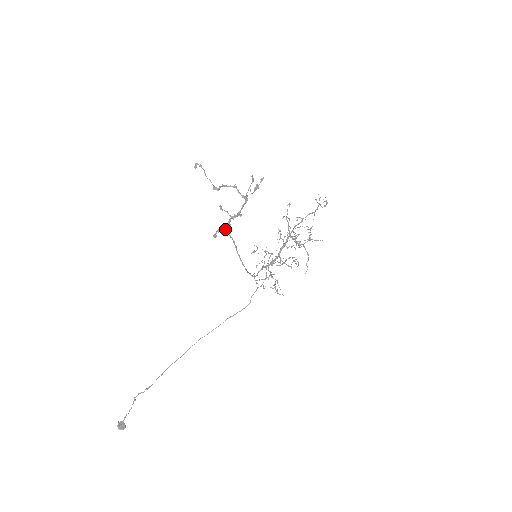
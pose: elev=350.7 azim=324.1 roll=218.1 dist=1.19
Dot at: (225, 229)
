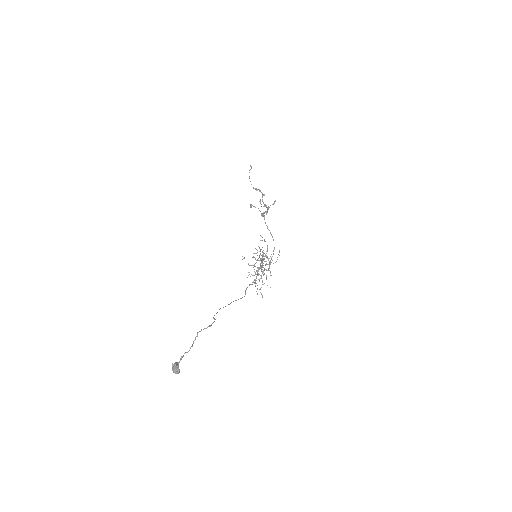
Dot at: (263, 216)
